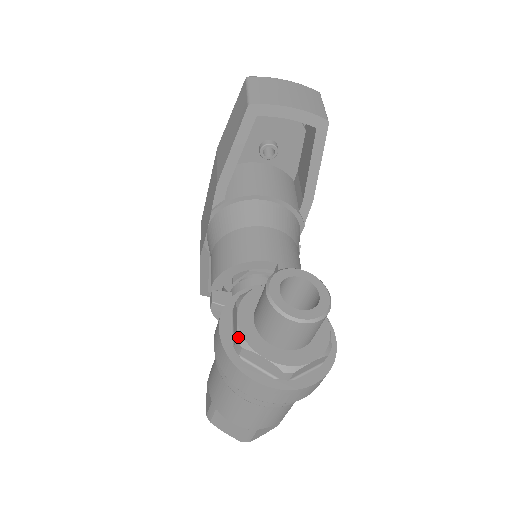
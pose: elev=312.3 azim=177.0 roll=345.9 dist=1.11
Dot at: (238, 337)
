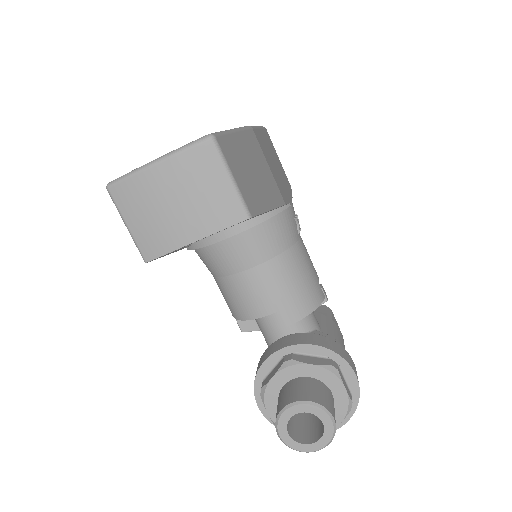
Dot at: occluded
